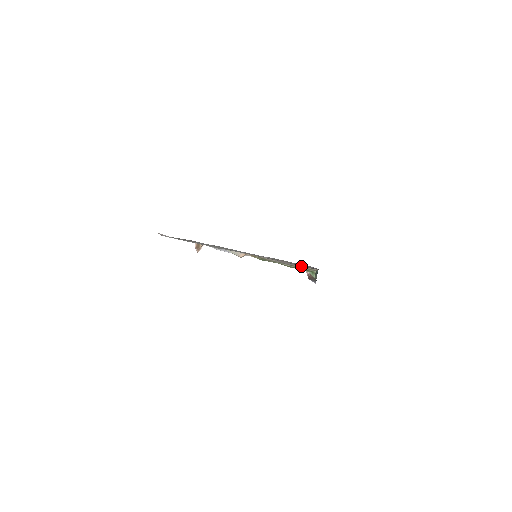
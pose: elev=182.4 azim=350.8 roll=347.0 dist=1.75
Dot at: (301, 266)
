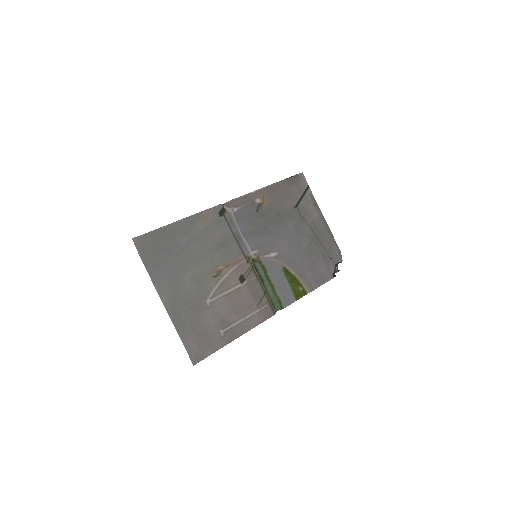
Dot at: (268, 302)
